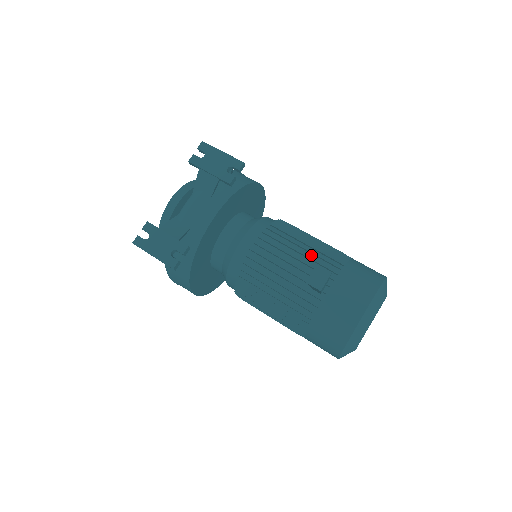
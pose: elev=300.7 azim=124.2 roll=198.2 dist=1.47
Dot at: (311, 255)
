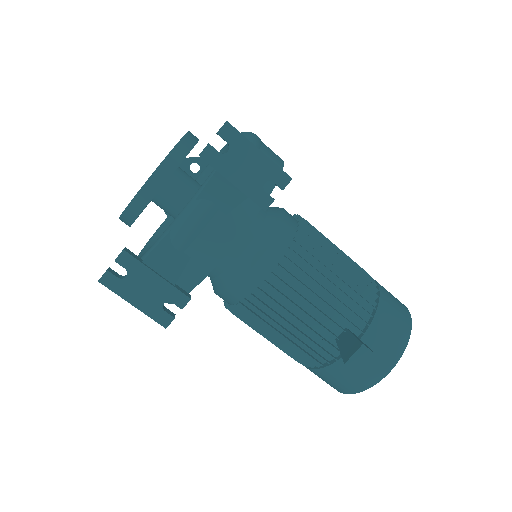
Dot at: (340, 293)
